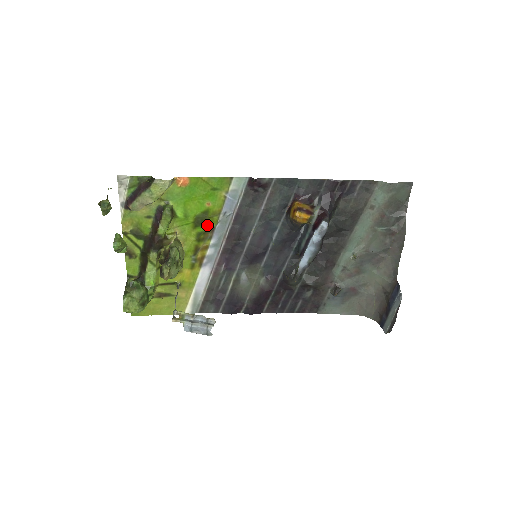
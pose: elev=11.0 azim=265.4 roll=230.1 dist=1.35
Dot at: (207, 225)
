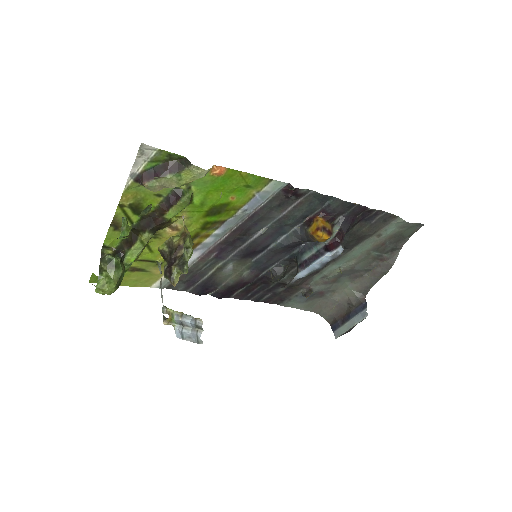
Dot at: (220, 216)
